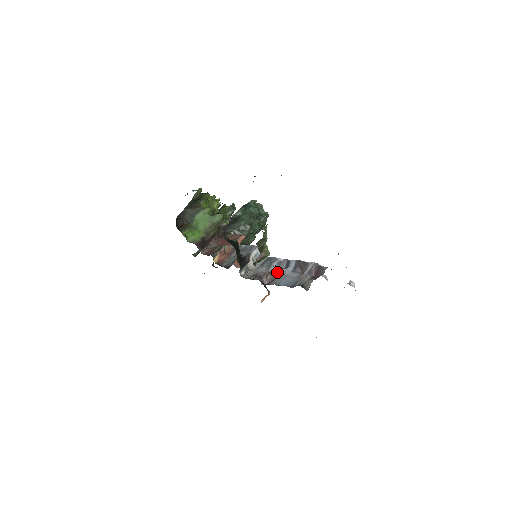
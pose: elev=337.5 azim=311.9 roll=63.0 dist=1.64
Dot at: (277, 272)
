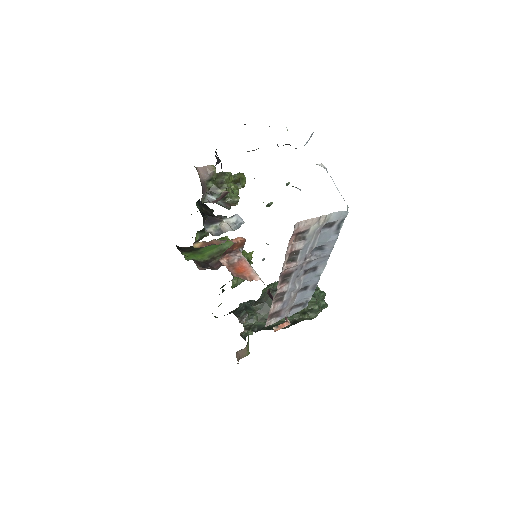
Dot at: occluded
